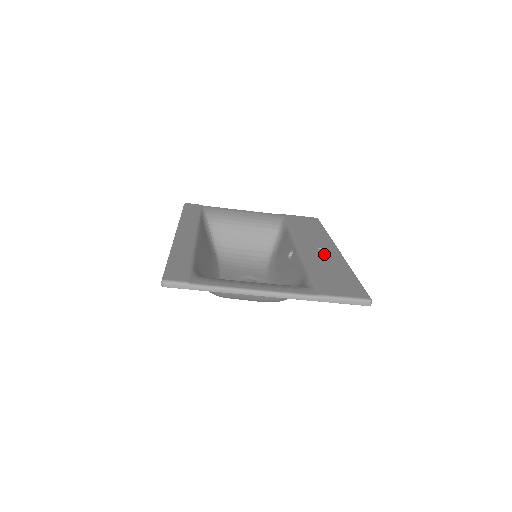
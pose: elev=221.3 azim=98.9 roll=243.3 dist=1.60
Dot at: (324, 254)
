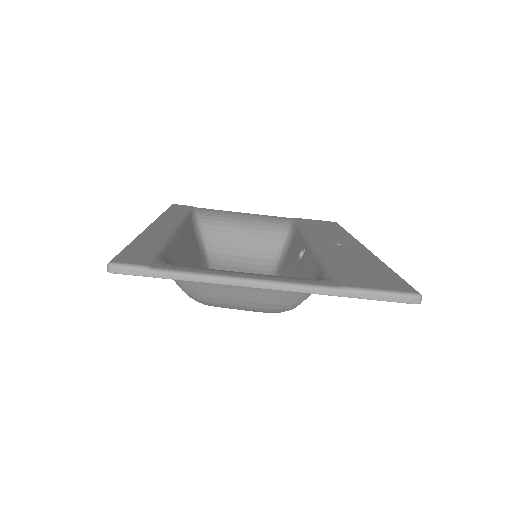
Dot at: (347, 249)
